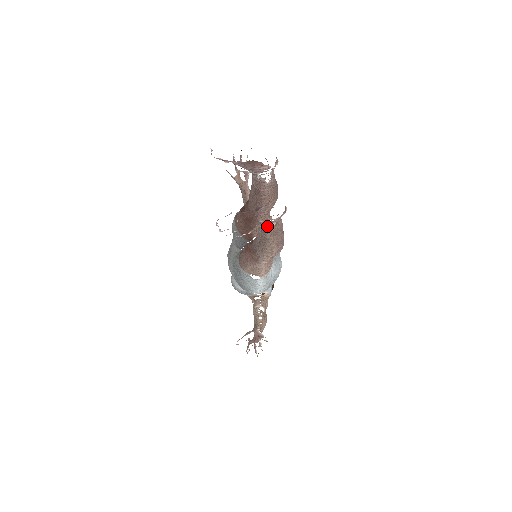
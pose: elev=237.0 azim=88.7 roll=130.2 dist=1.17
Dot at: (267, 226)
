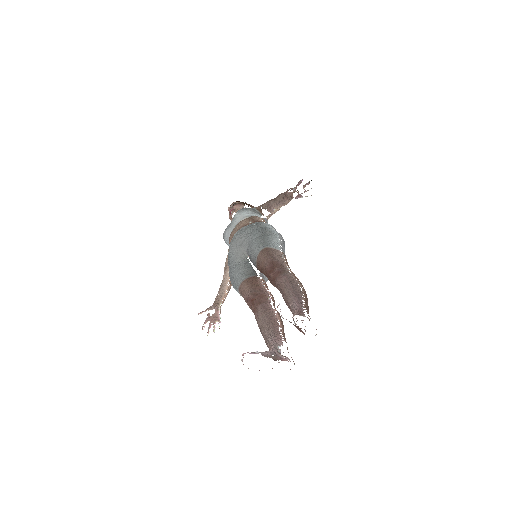
Dot at: occluded
